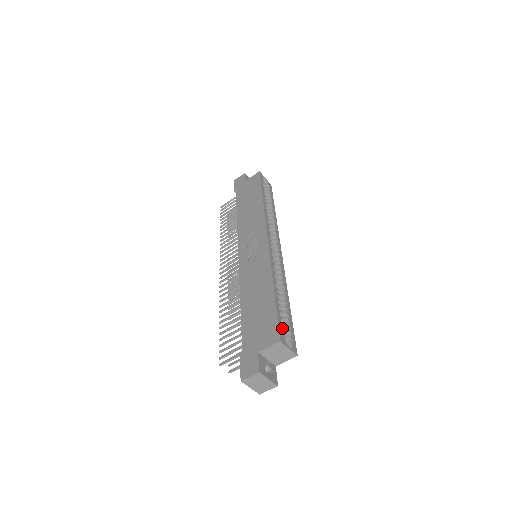
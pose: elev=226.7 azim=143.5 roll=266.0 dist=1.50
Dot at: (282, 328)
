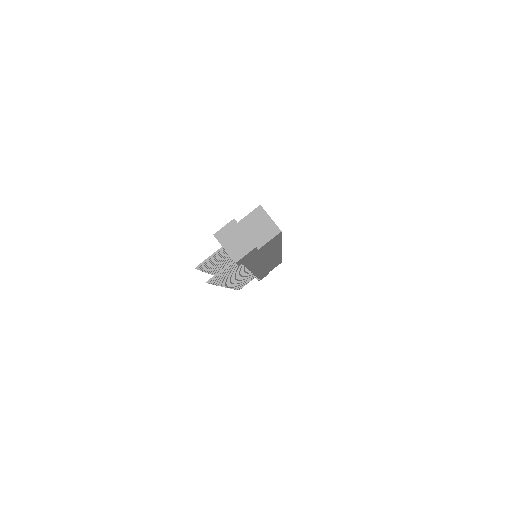
Dot at: occluded
